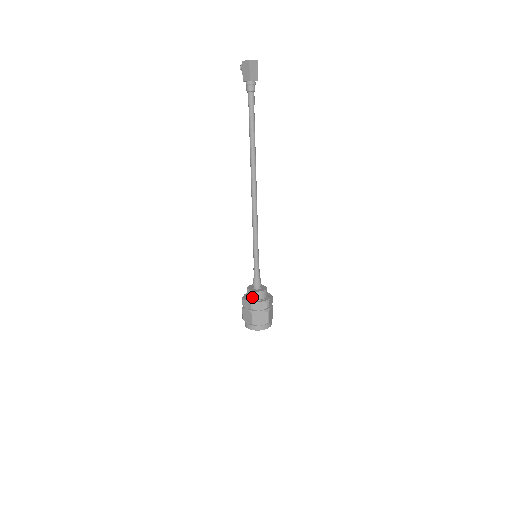
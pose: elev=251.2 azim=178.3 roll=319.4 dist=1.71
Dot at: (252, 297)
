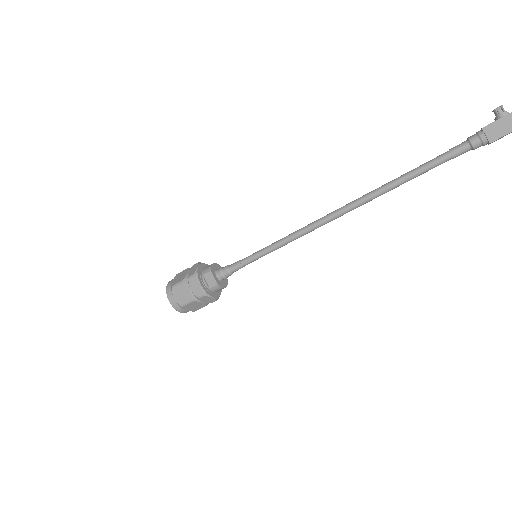
Dot at: (208, 284)
